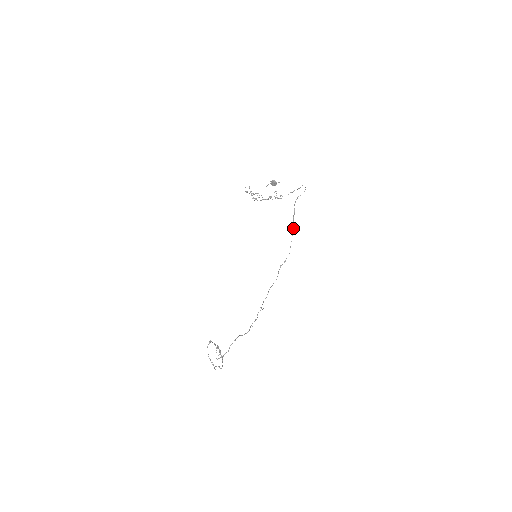
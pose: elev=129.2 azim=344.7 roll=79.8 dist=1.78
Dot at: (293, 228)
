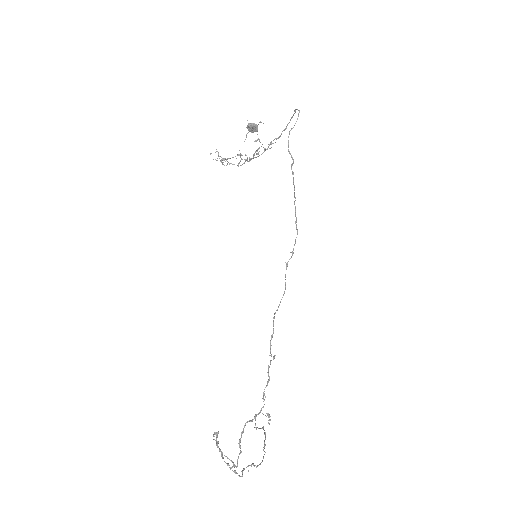
Dot at: occluded
